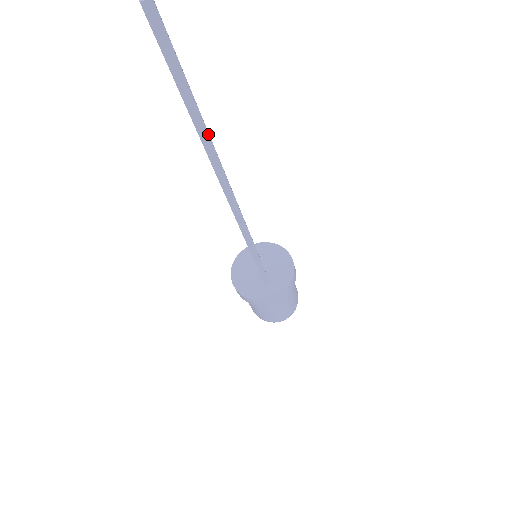
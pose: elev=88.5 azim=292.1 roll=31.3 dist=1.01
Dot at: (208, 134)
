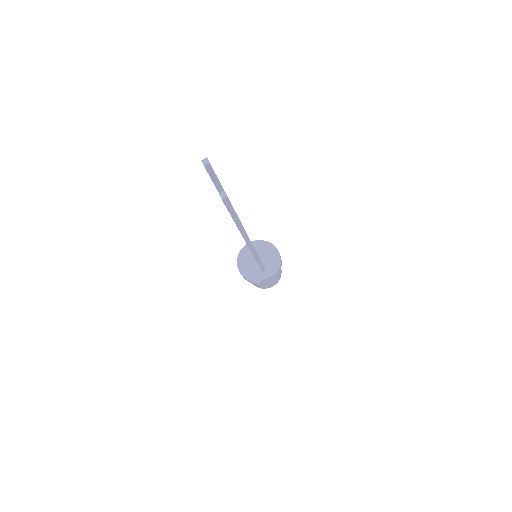
Dot at: occluded
